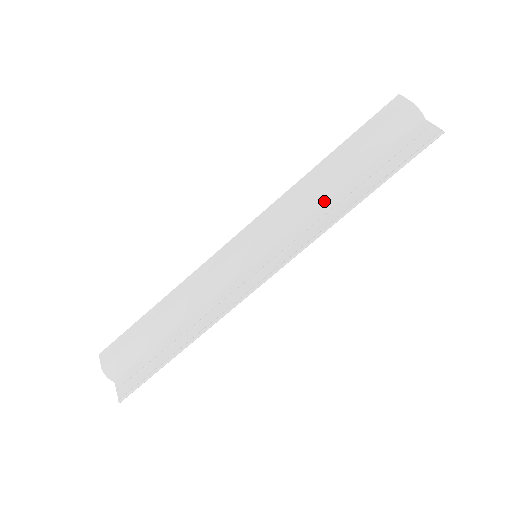
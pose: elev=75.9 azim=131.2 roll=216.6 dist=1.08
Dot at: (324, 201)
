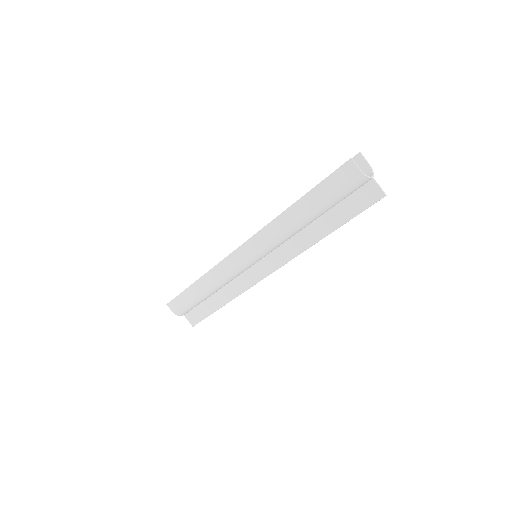
Dot at: (299, 231)
